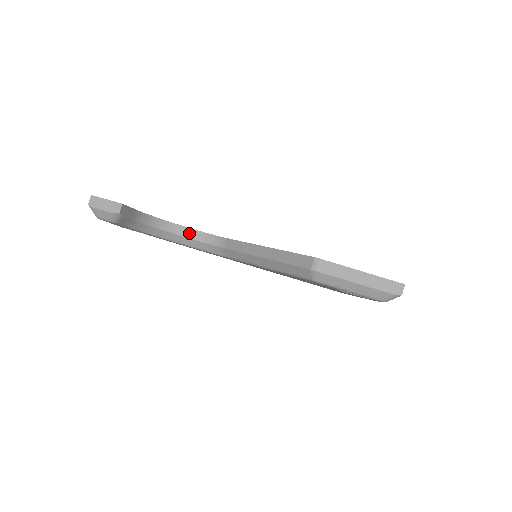
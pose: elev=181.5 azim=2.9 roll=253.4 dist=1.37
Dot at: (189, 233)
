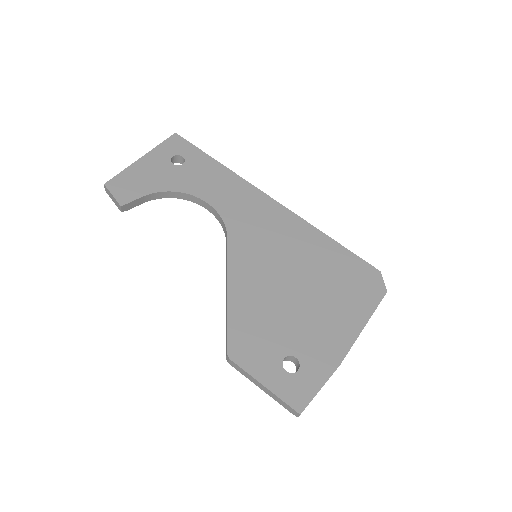
Dot at: (207, 206)
